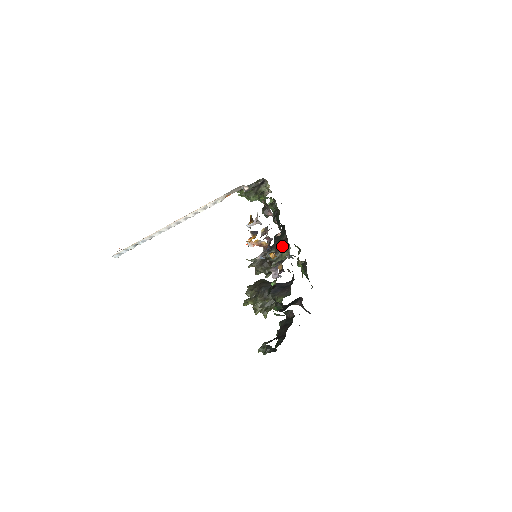
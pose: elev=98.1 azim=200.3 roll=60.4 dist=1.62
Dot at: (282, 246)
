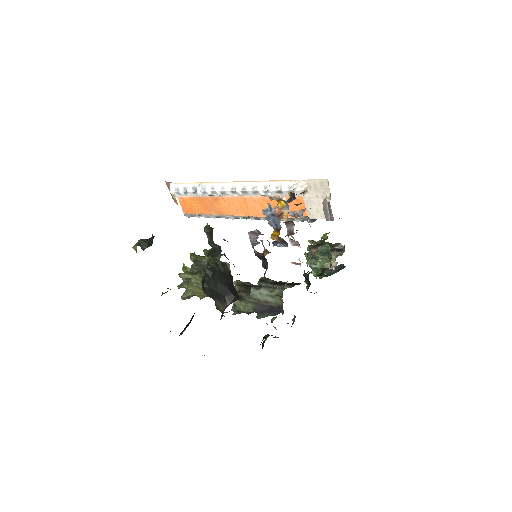
Dot at: occluded
